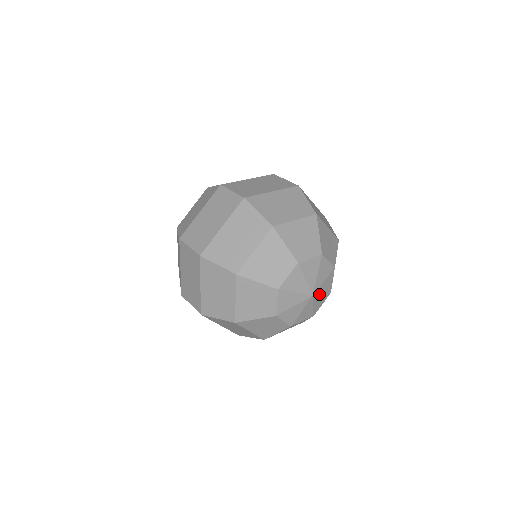
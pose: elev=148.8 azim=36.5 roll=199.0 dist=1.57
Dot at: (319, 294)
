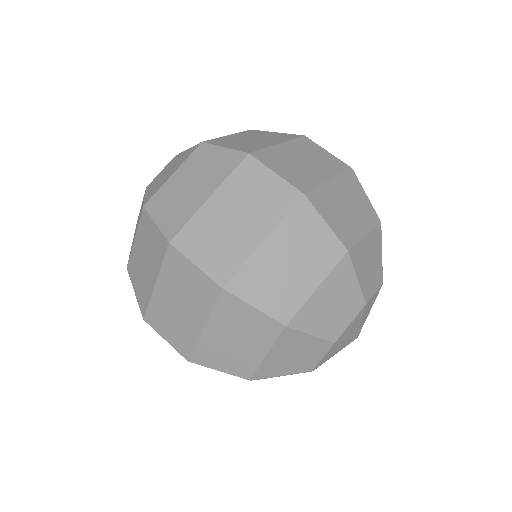
Dot at: occluded
